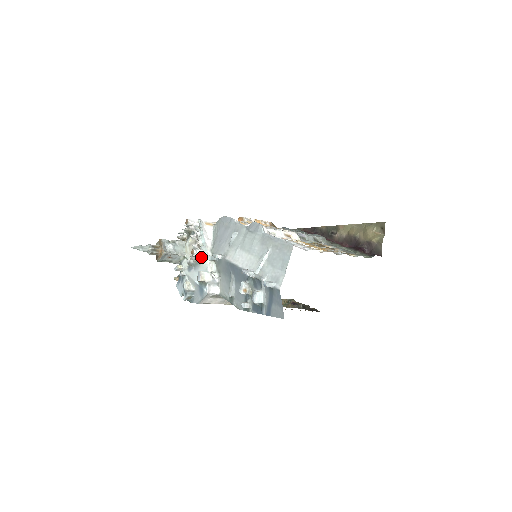
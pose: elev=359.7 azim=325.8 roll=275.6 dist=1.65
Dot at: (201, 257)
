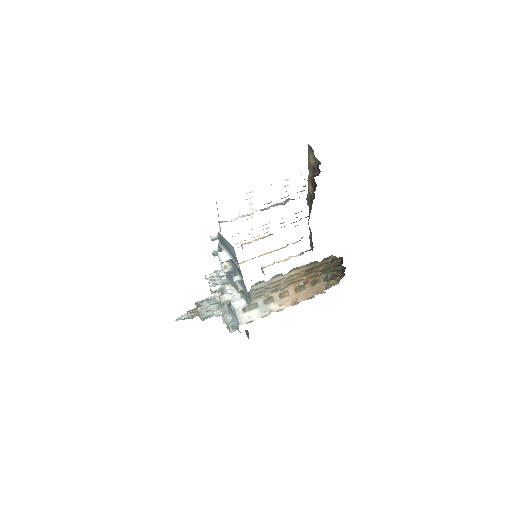
Dot at: (221, 290)
